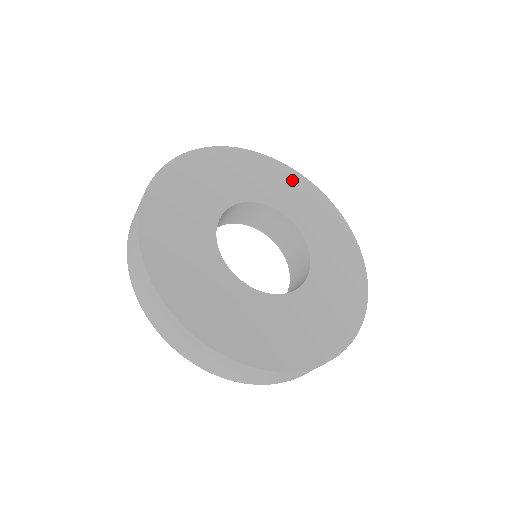
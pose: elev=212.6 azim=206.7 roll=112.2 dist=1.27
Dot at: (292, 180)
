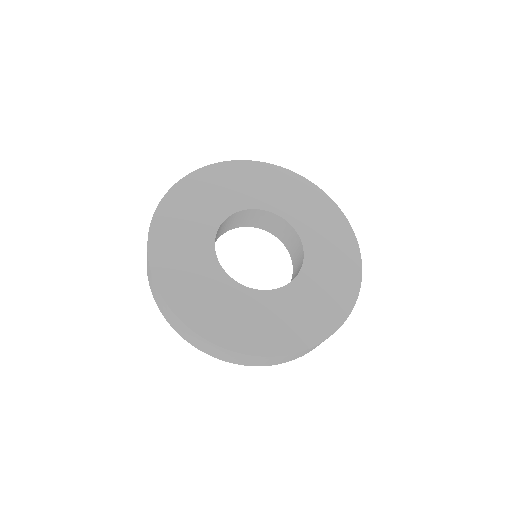
Dot at: (232, 173)
